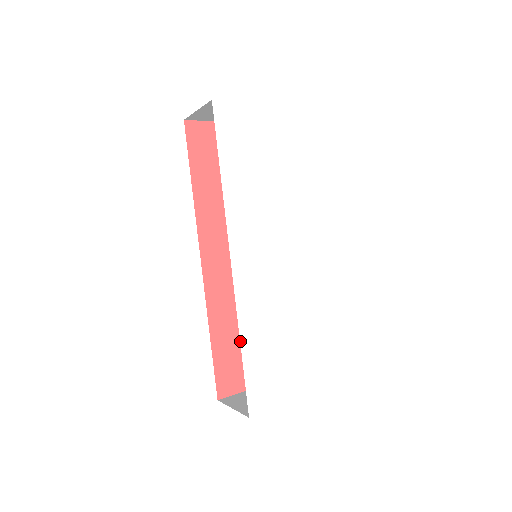
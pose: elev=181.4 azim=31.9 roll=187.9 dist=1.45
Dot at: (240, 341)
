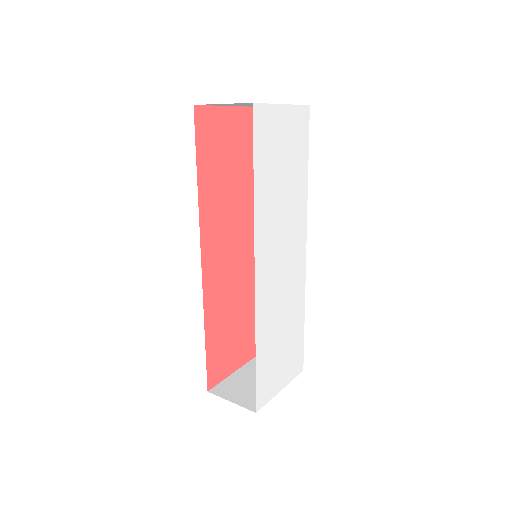
Dot at: occluded
